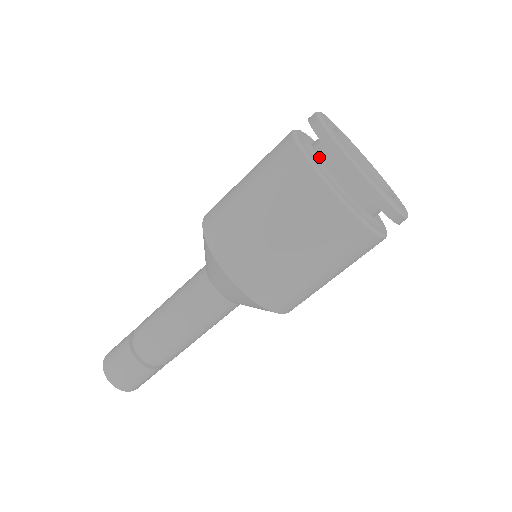
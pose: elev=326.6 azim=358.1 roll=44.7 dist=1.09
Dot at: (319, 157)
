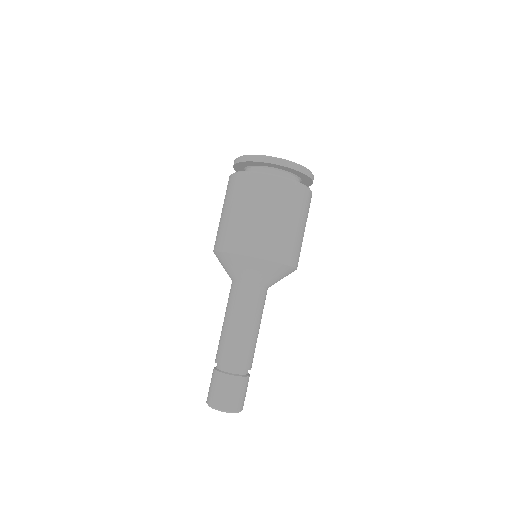
Dot at: occluded
